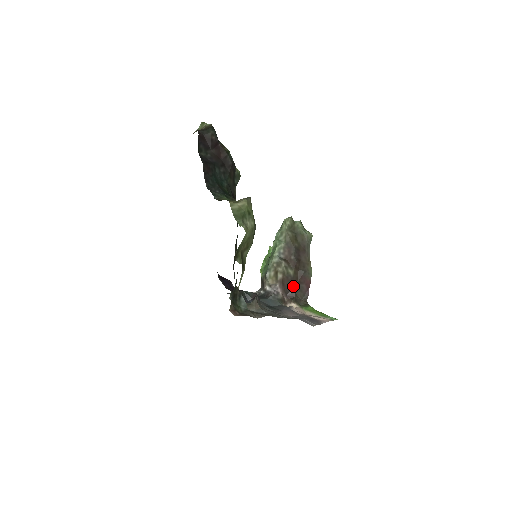
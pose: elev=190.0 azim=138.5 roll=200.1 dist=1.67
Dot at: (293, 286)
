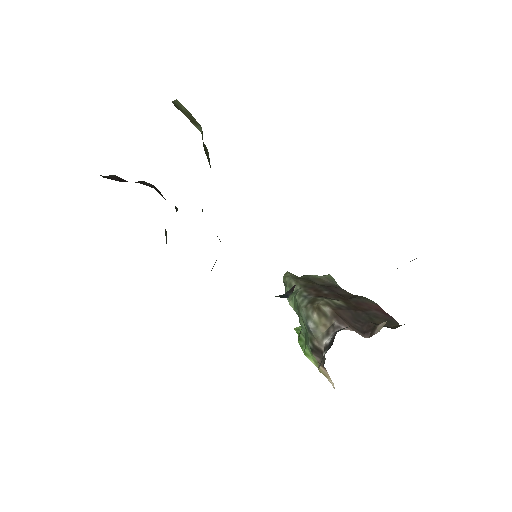
Dot at: (360, 318)
